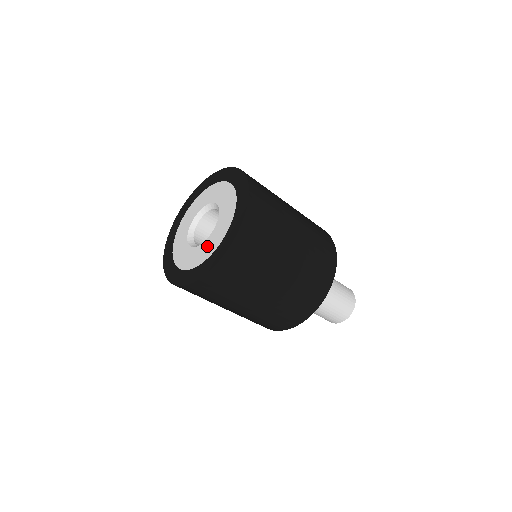
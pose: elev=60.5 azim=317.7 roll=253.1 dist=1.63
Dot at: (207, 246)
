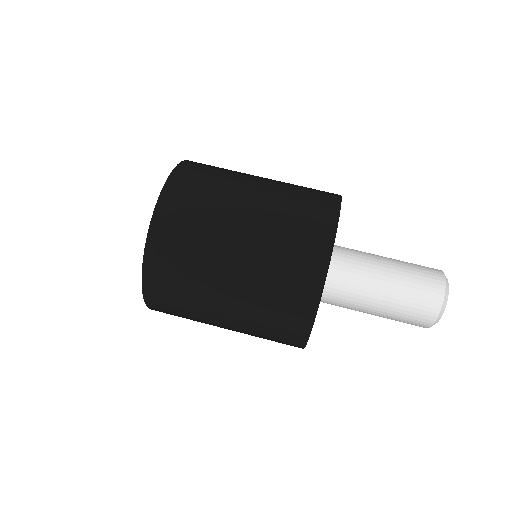
Dot at: occluded
